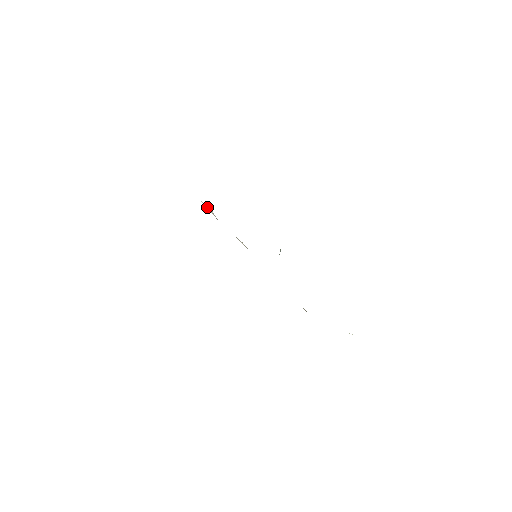
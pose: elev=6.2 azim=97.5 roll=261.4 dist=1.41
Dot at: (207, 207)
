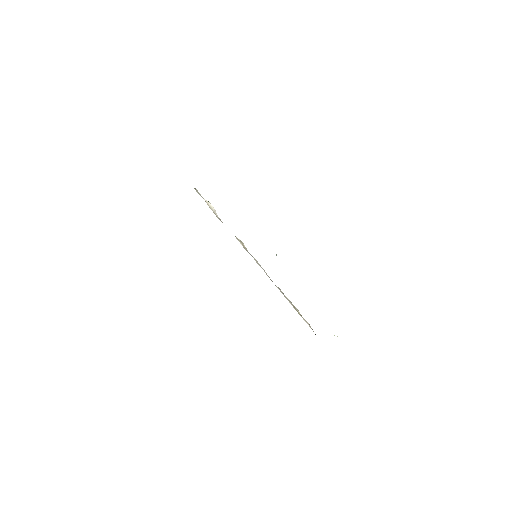
Dot at: (209, 204)
